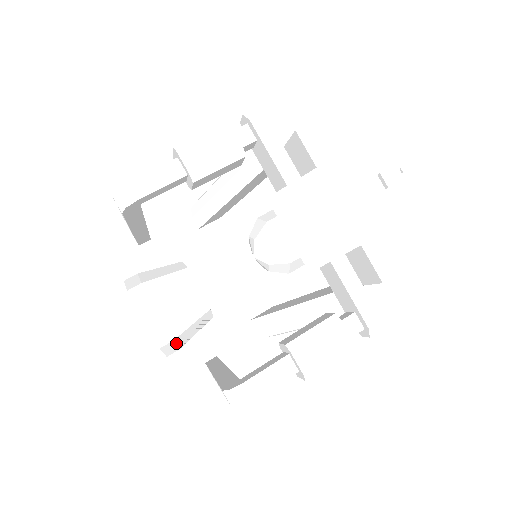
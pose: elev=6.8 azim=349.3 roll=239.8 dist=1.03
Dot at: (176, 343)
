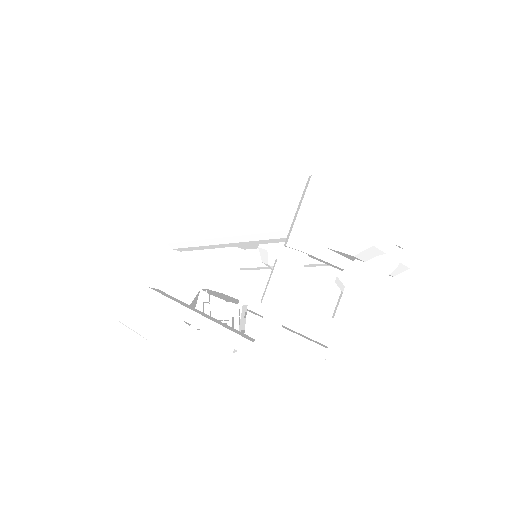
Dot at: occluded
